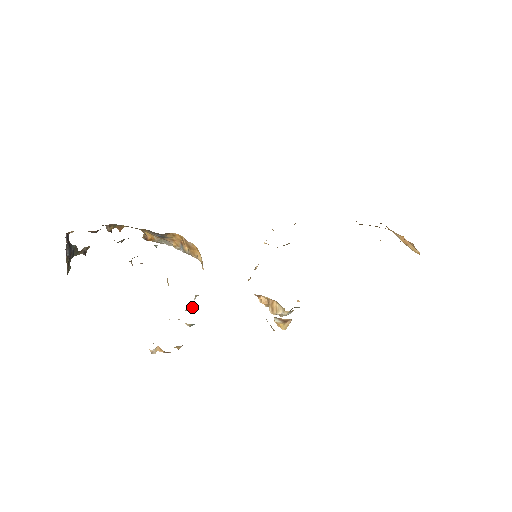
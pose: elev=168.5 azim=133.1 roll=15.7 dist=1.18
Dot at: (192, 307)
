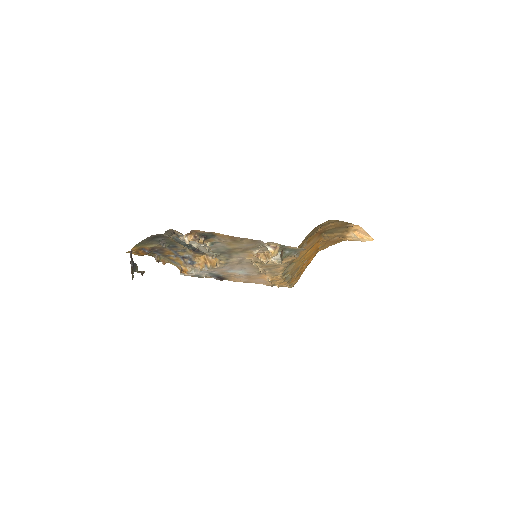
Dot at: (213, 257)
